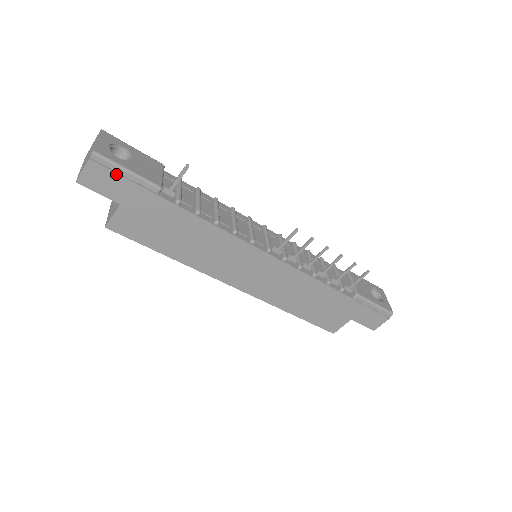
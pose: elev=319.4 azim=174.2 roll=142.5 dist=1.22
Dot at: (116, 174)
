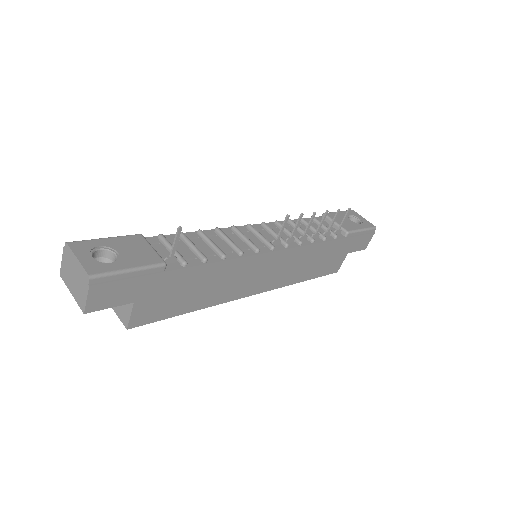
Dot at: (121, 281)
